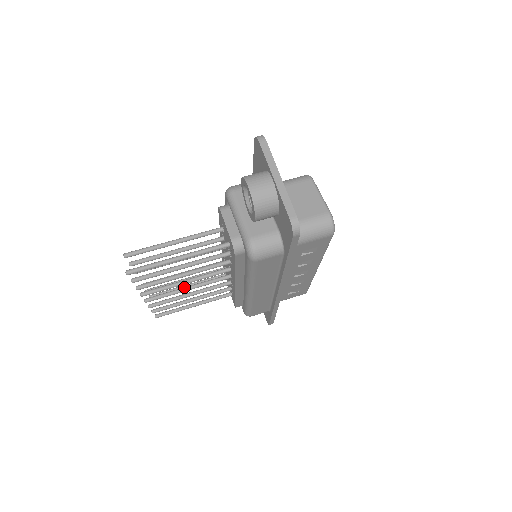
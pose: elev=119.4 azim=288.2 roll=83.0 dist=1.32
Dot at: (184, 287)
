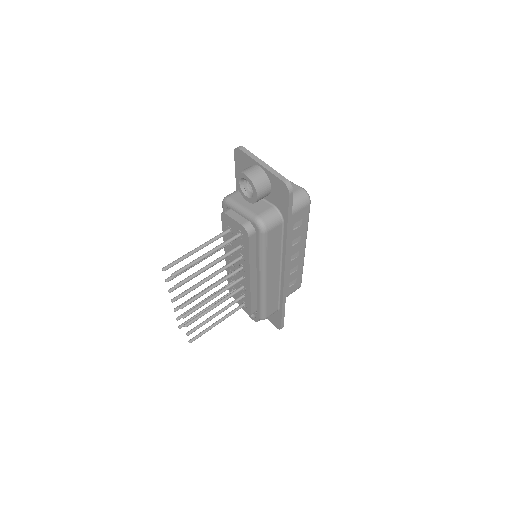
Dot at: (210, 297)
